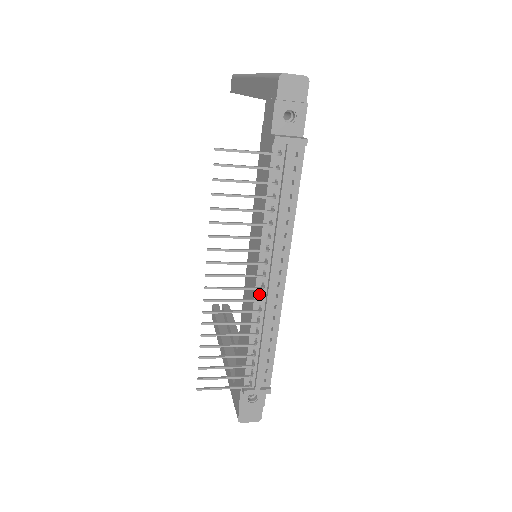
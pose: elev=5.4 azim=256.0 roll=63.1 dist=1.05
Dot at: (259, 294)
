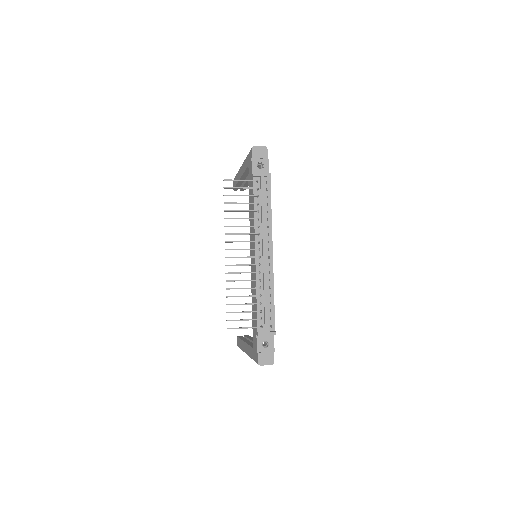
Dot at: occluded
